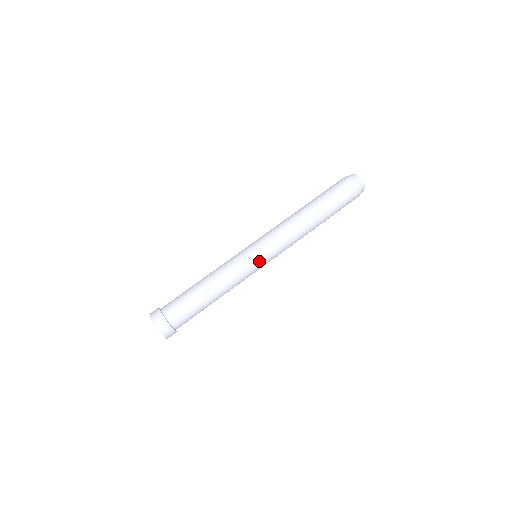
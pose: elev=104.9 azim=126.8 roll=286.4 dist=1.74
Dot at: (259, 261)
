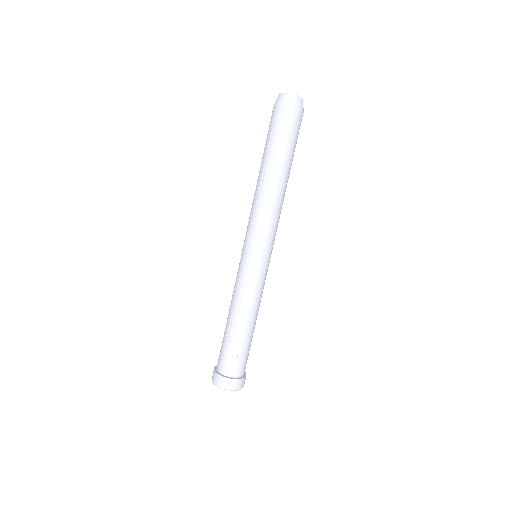
Dot at: (268, 262)
